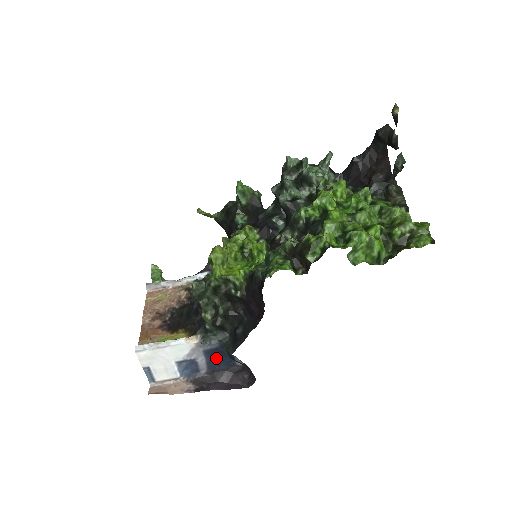
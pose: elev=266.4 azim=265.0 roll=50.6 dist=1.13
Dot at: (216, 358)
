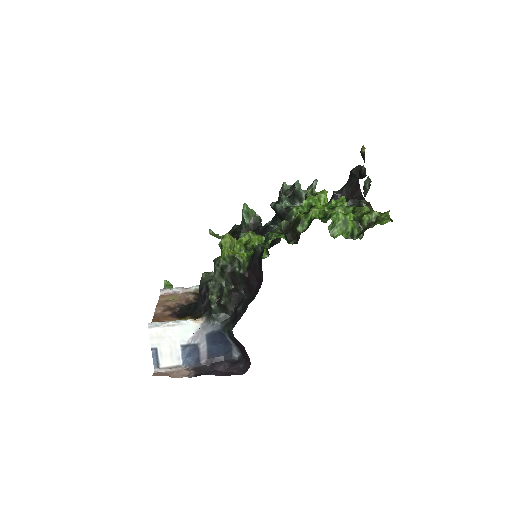
Dot at: (216, 346)
